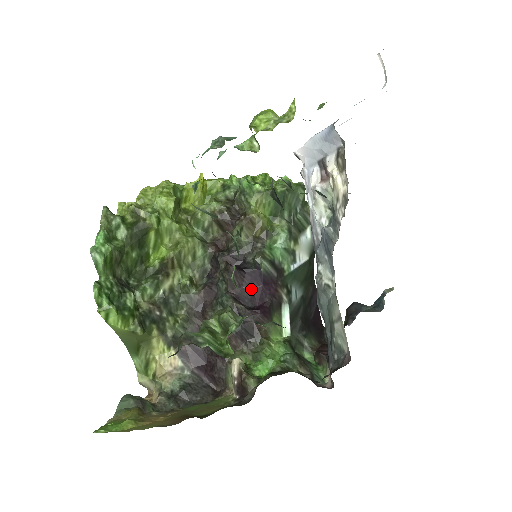
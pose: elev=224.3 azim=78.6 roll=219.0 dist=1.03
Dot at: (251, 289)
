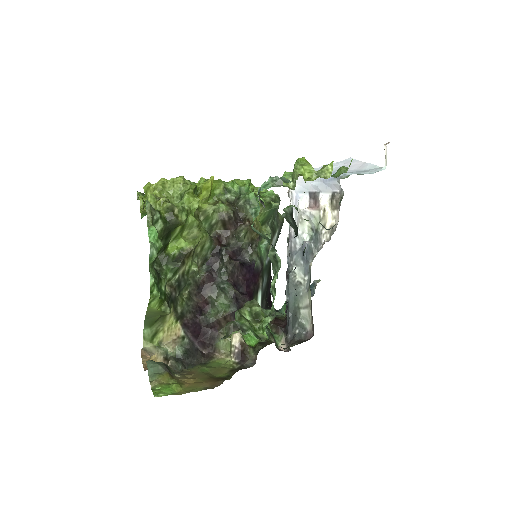
Dot at: (244, 279)
